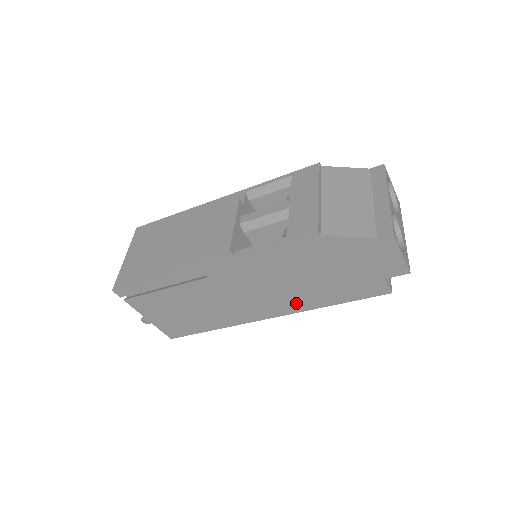
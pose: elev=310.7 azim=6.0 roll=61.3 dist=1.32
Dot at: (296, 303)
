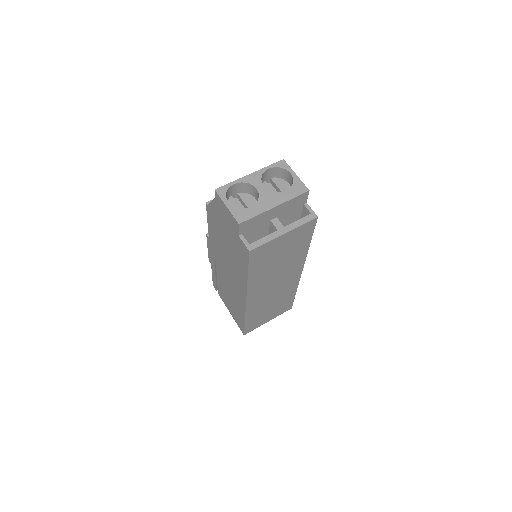
Dot at: (241, 279)
